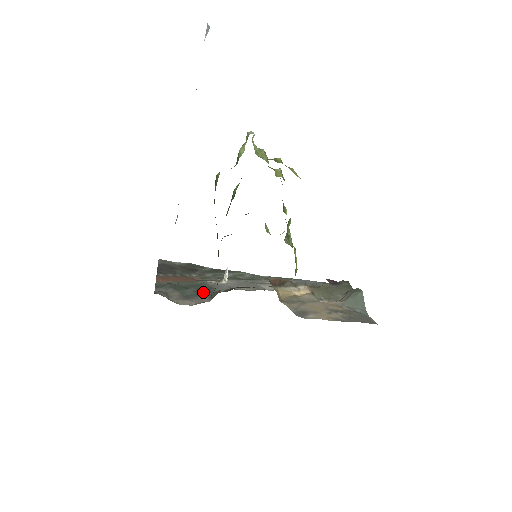
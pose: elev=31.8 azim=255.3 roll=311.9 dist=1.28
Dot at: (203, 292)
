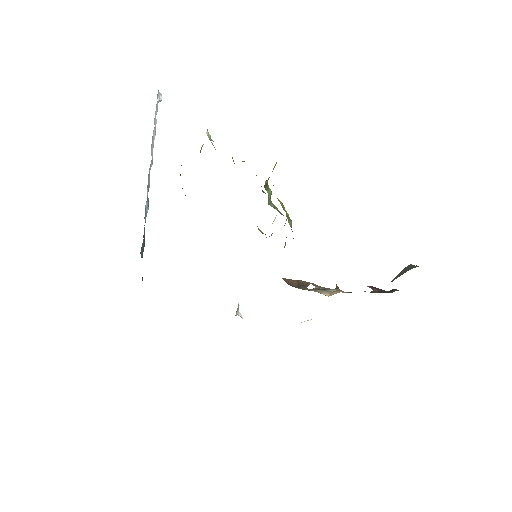
Dot at: occluded
